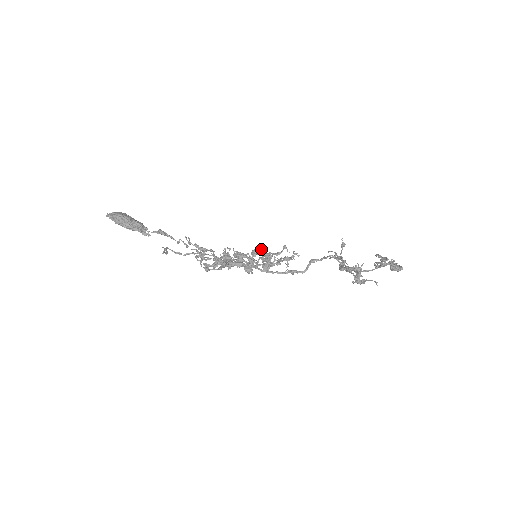
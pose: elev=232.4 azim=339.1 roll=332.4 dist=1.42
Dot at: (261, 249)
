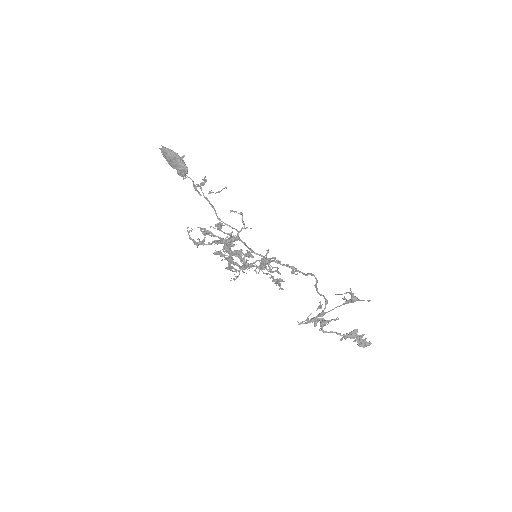
Dot at: occluded
